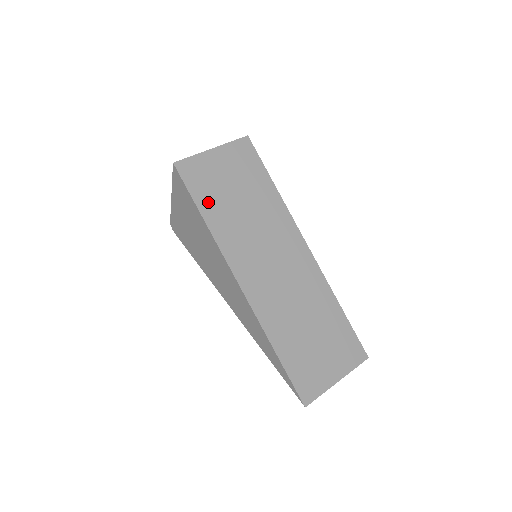
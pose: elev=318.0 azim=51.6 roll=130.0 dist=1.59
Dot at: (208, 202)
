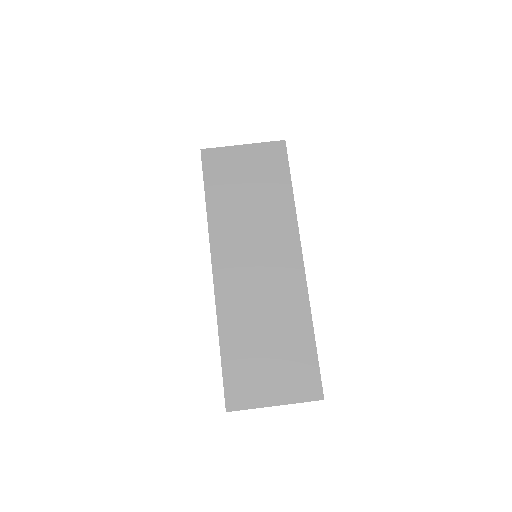
Dot at: (217, 190)
